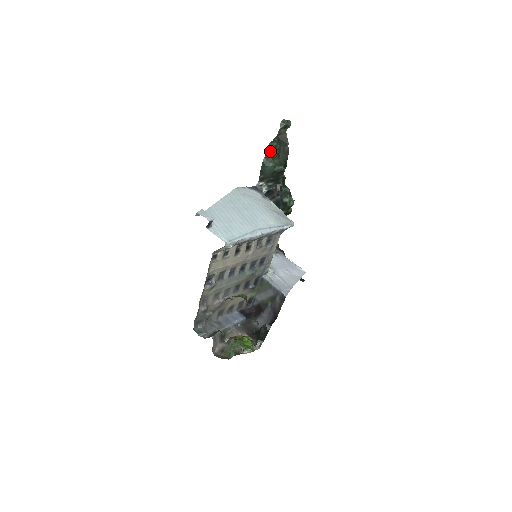
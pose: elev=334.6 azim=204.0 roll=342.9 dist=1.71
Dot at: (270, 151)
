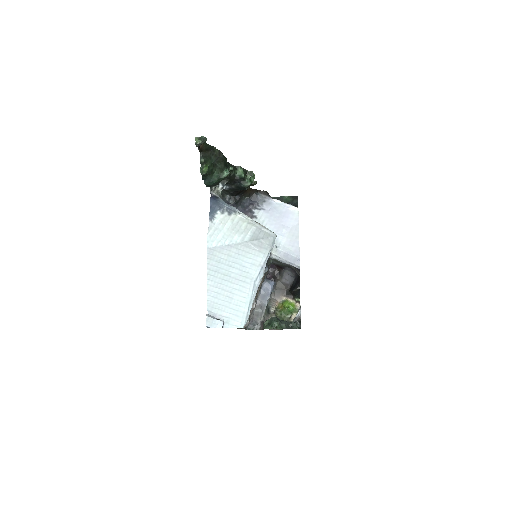
Dot at: (205, 175)
